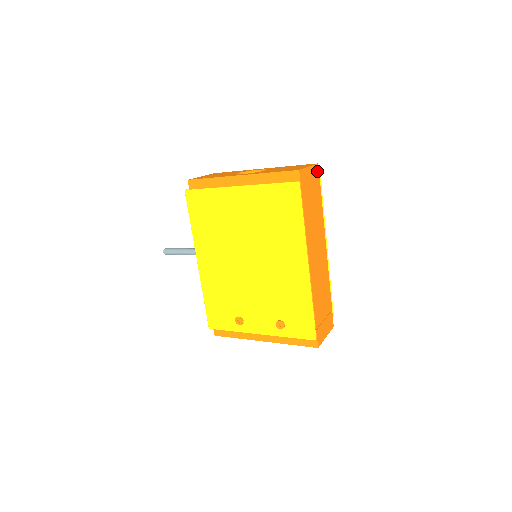
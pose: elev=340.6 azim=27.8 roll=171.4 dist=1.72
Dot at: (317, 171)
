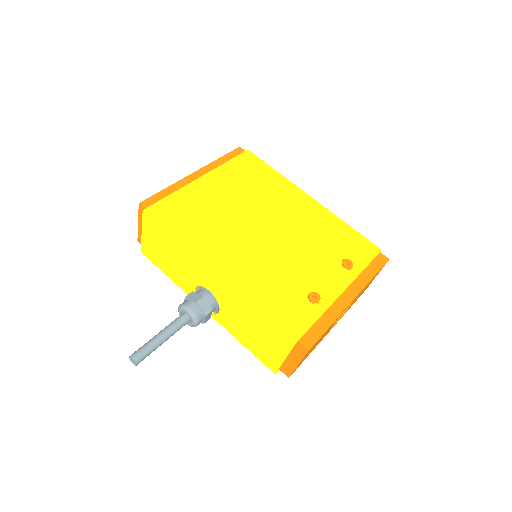
Dot at: occluded
